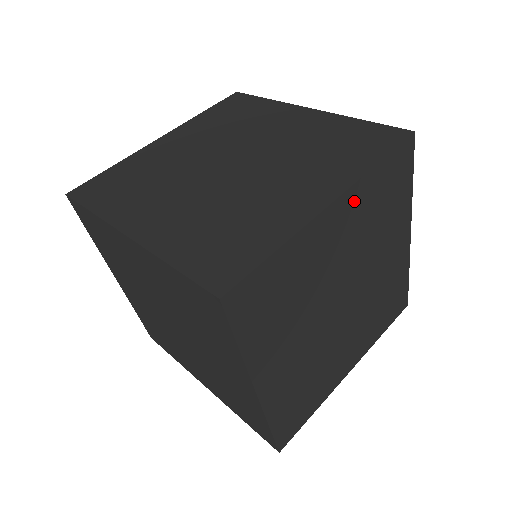
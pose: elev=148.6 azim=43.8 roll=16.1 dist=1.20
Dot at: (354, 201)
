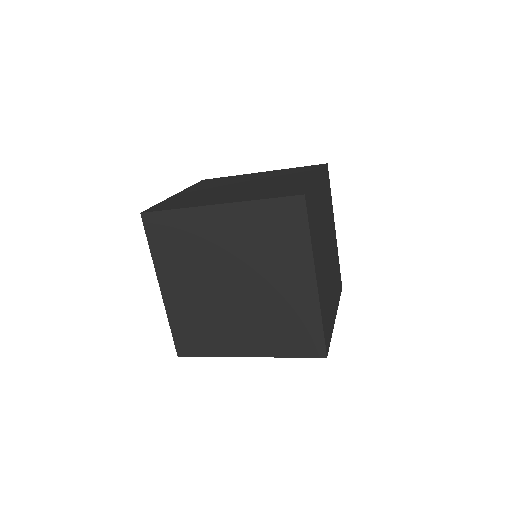
Dot at: (239, 214)
